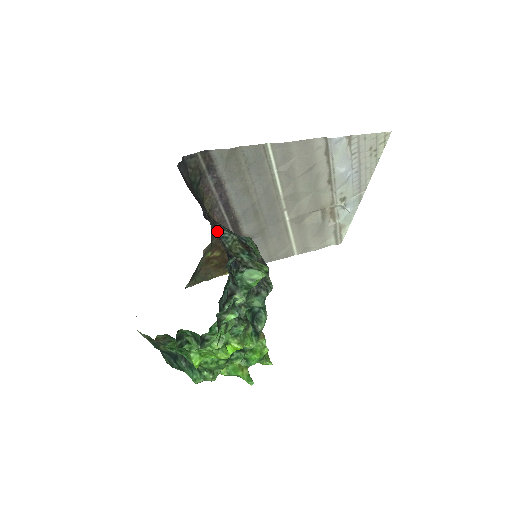
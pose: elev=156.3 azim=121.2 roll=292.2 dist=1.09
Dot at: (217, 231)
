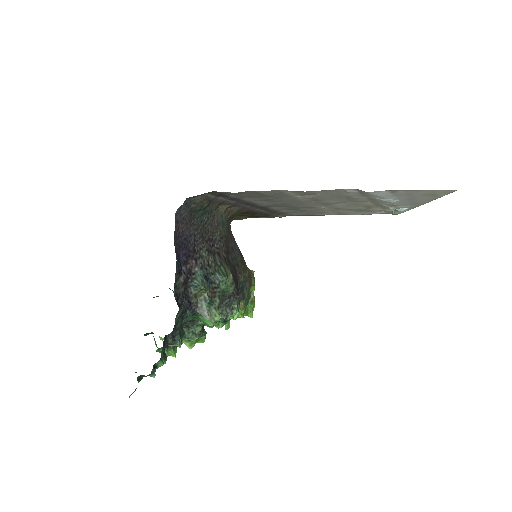
Dot at: (188, 281)
